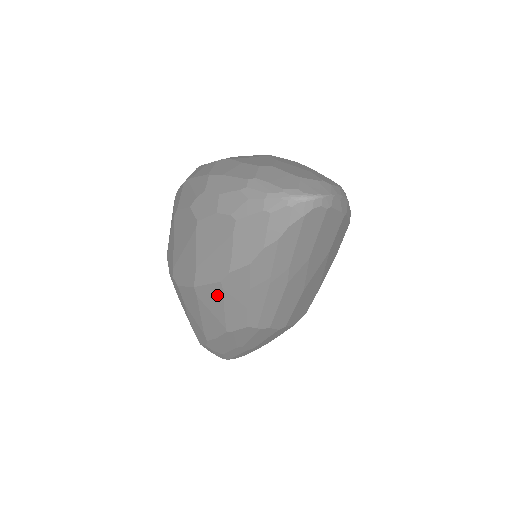
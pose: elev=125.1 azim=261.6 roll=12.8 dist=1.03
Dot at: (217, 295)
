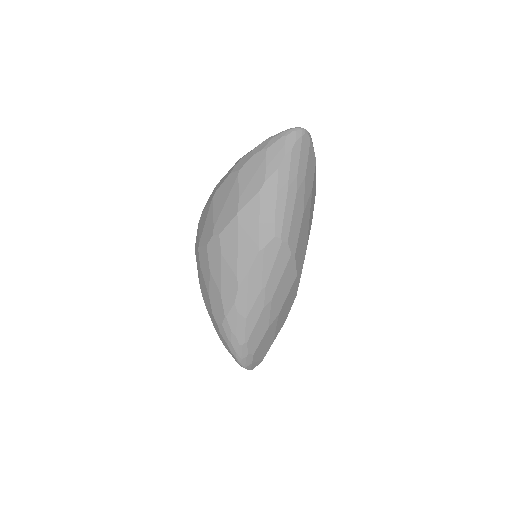
Dot at: (255, 209)
